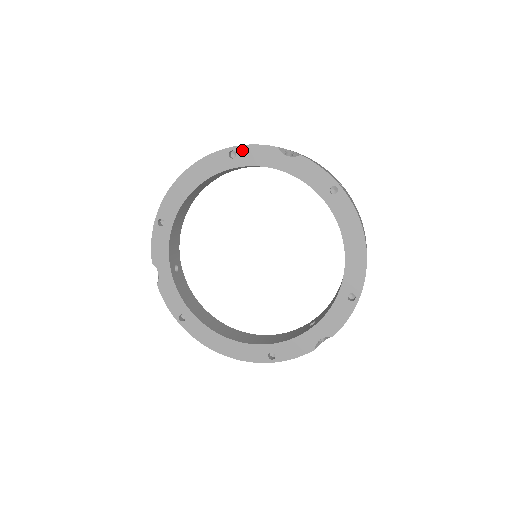
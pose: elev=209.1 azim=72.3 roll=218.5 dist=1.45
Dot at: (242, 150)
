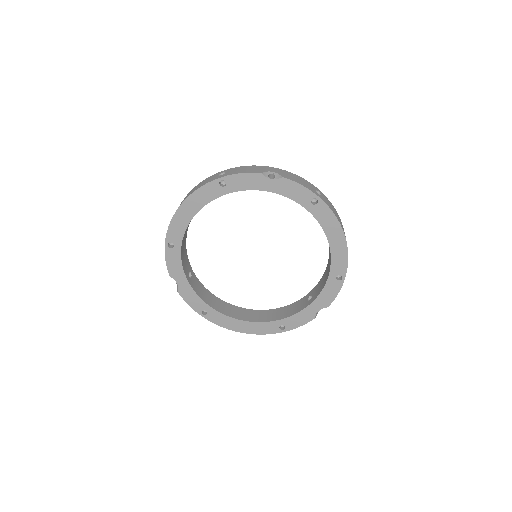
Dot at: (231, 179)
